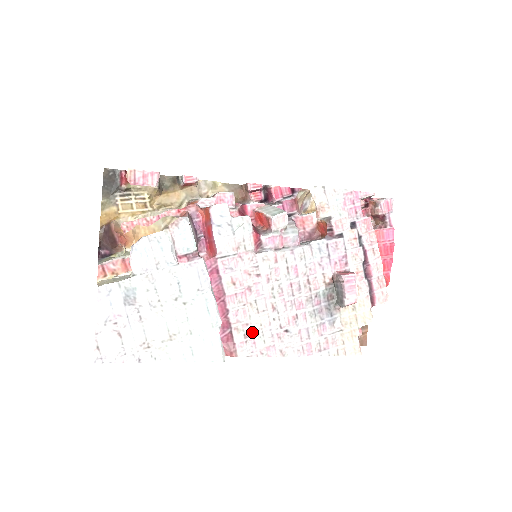
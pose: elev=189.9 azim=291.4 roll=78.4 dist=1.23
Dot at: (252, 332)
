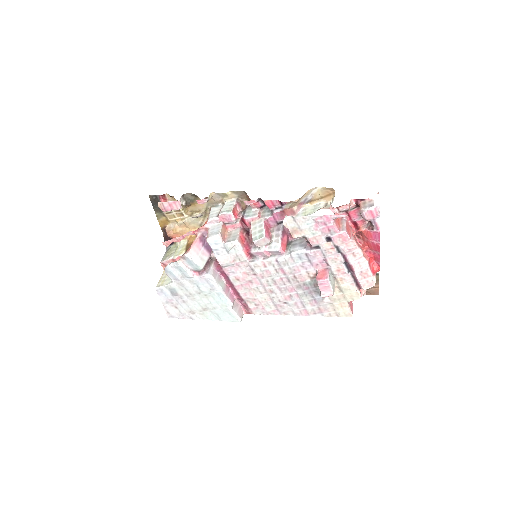
Dot at: (260, 303)
